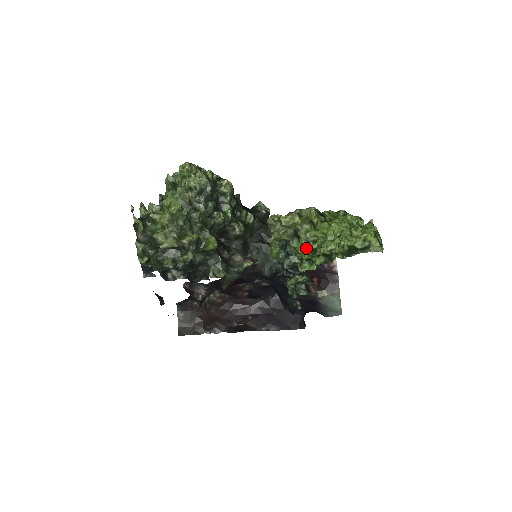
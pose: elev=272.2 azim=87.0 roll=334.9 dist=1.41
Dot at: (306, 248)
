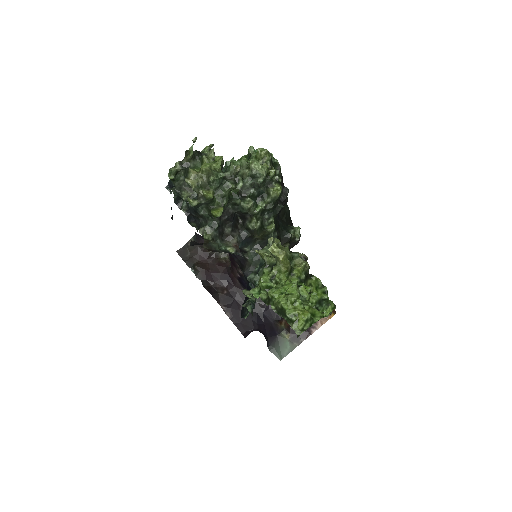
Dot at: (267, 280)
